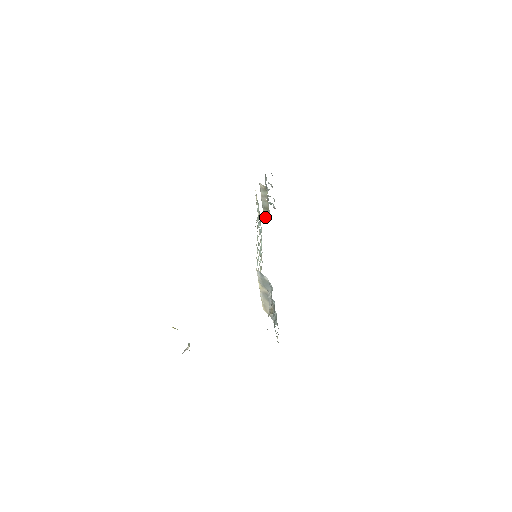
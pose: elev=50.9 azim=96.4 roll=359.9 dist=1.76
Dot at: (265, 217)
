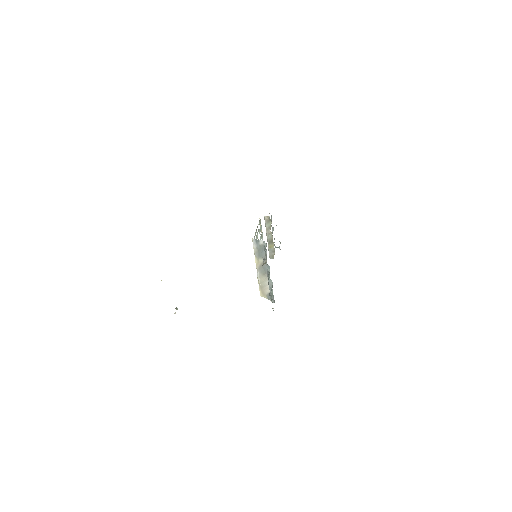
Dot at: (270, 253)
